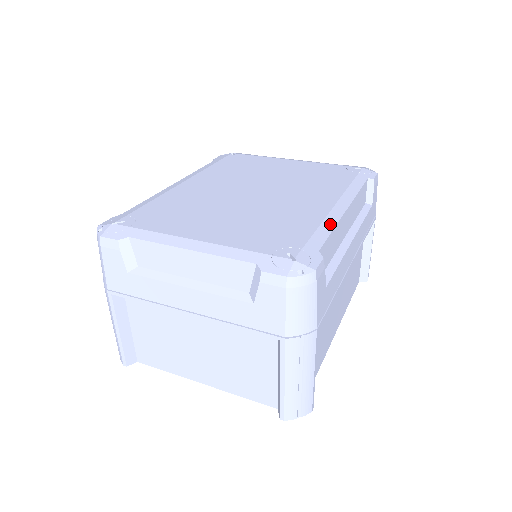
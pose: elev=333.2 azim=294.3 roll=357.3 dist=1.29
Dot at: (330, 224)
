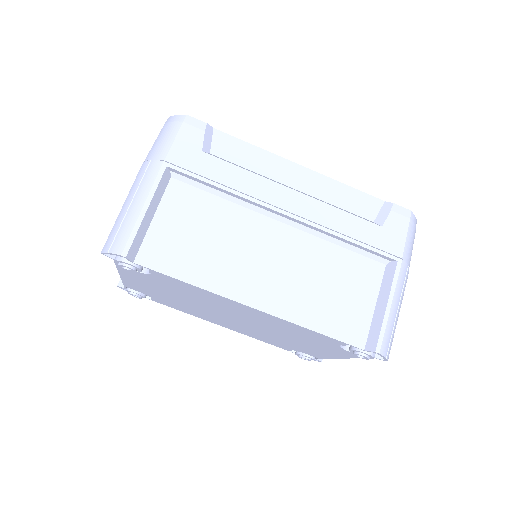
Dot at: (260, 149)
